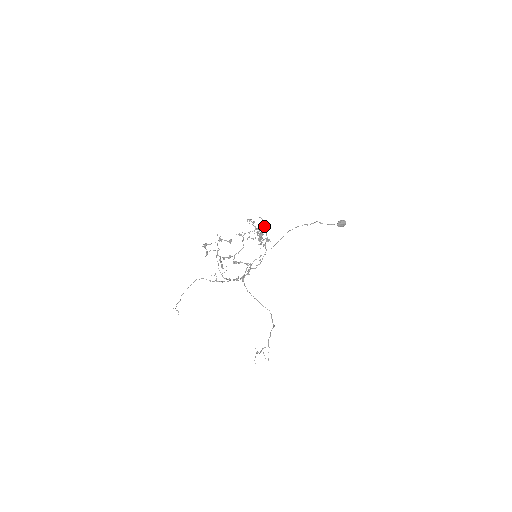
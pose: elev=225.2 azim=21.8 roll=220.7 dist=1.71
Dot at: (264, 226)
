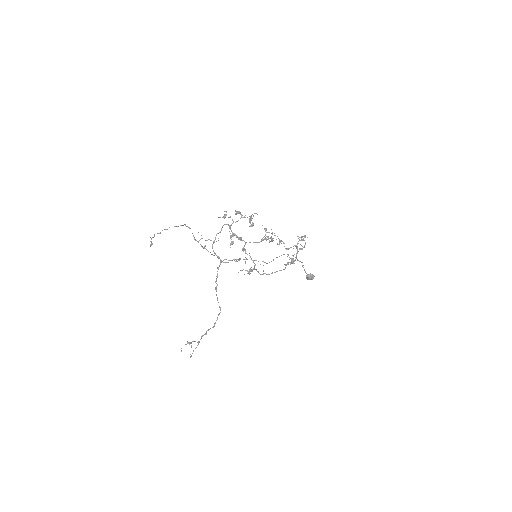
Dot at: (301, 248)
